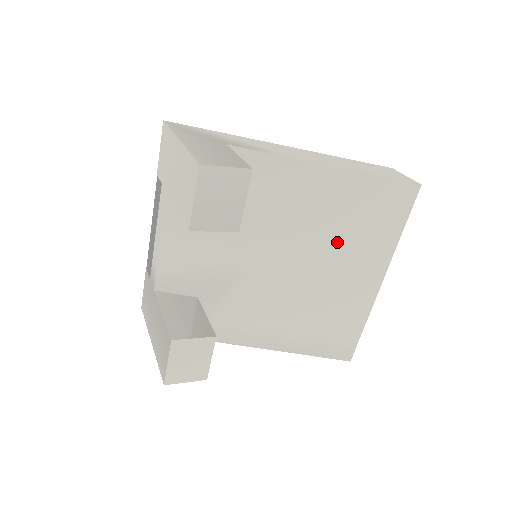
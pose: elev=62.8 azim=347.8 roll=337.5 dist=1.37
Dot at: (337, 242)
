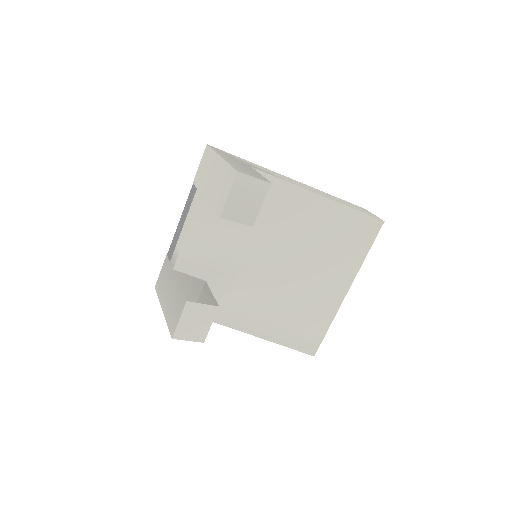
Dot at: (318, 254)
